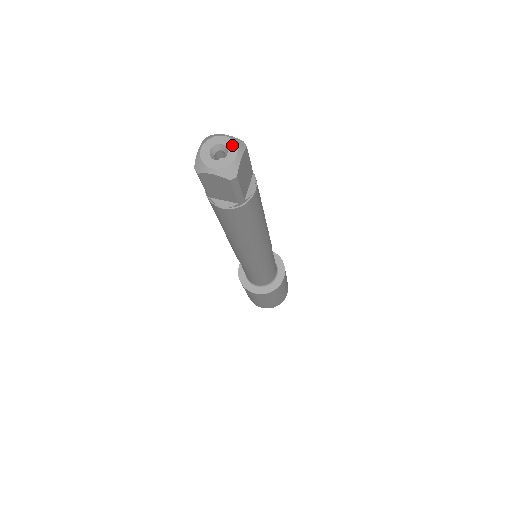
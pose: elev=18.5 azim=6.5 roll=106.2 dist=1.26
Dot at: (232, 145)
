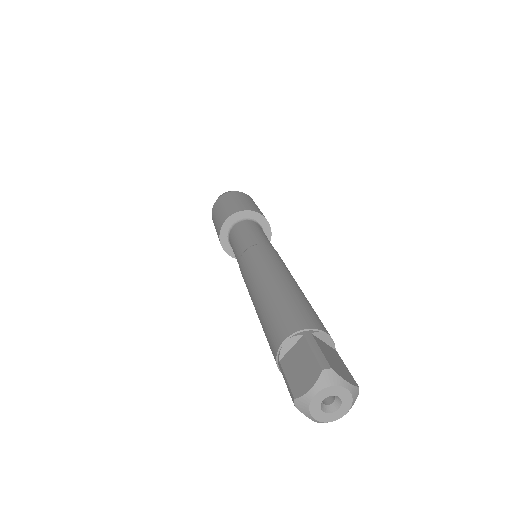
Dot at: (348, 402)
